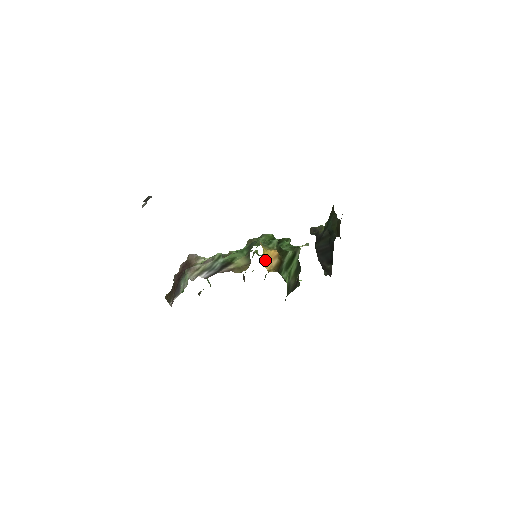
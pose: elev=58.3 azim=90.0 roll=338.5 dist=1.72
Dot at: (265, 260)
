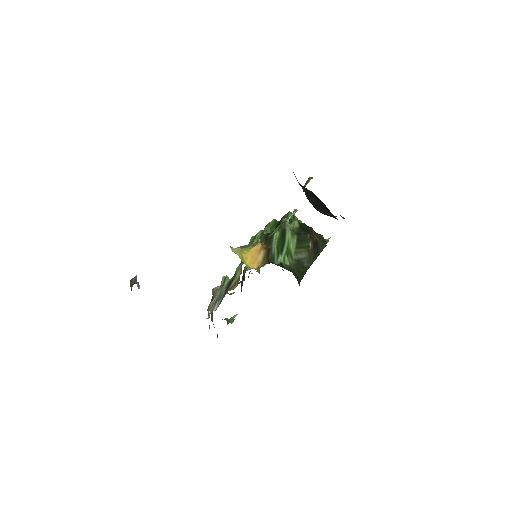
Dot at: (249, 261)
